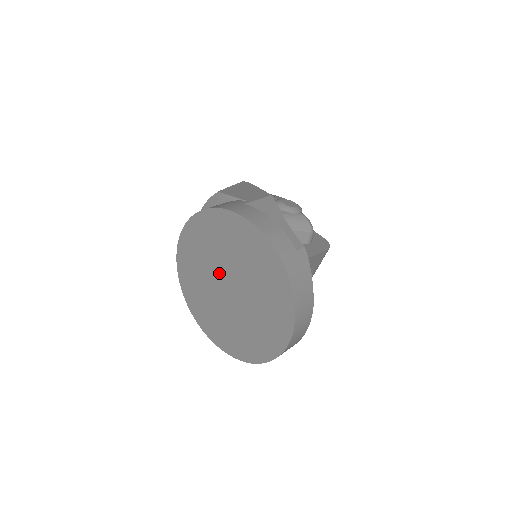
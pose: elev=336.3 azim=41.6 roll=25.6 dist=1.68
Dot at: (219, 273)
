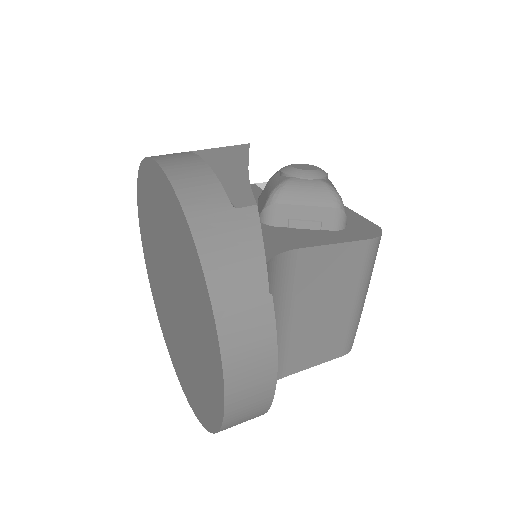
Dot at: (163, 272)
